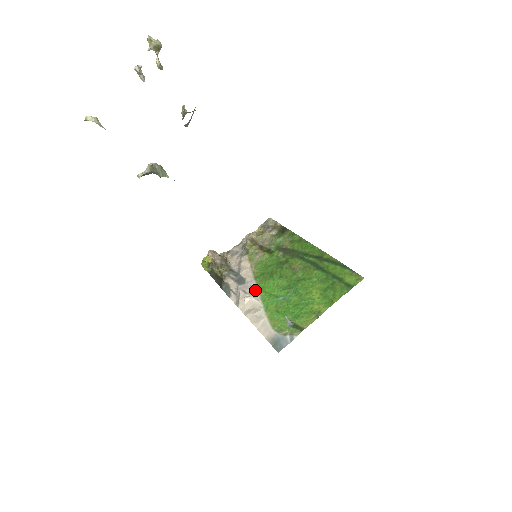
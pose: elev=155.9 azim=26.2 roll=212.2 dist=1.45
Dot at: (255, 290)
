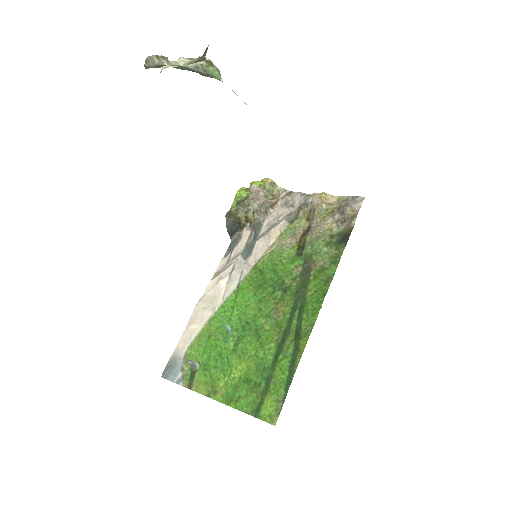
Dot at: (236, 282)
